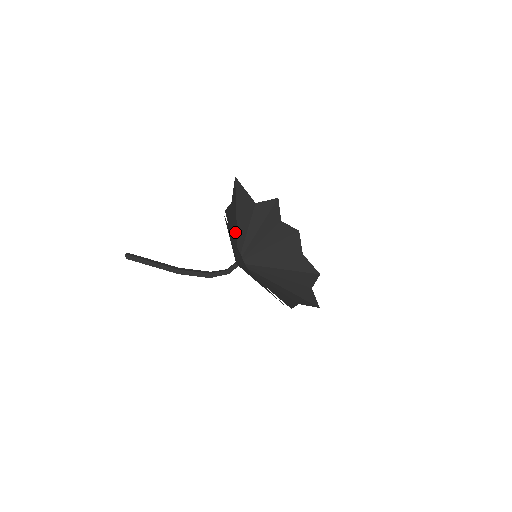
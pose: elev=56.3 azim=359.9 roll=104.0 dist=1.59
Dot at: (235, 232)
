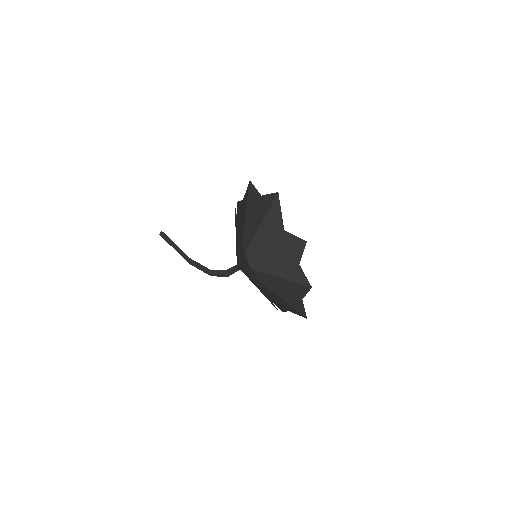
Dot at: (252, 231)
